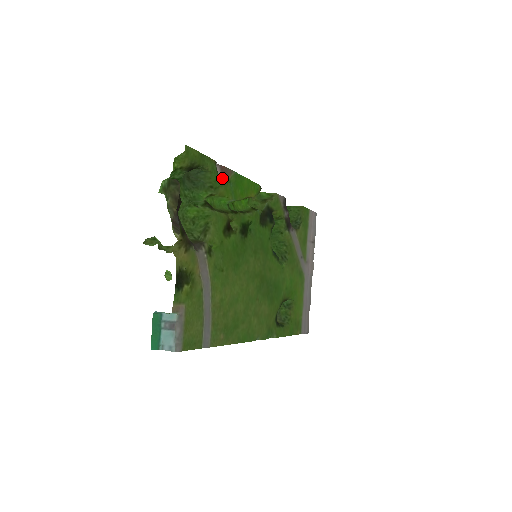
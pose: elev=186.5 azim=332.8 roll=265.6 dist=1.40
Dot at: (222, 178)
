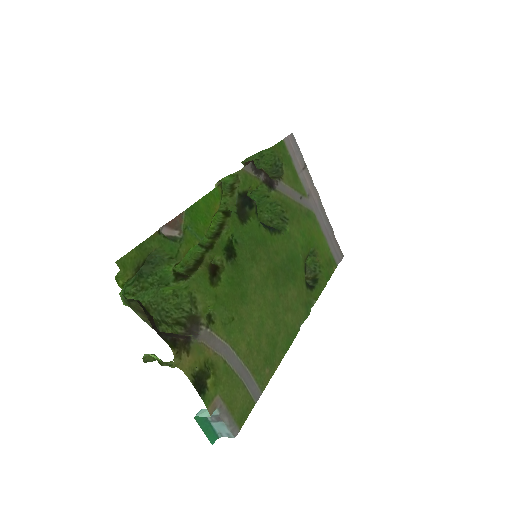
Dot at: (176, 234)
